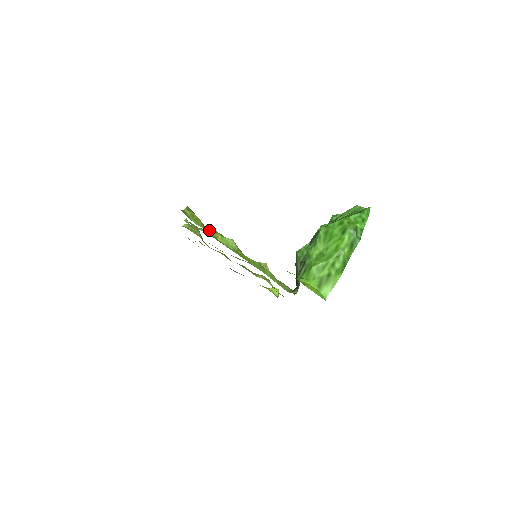
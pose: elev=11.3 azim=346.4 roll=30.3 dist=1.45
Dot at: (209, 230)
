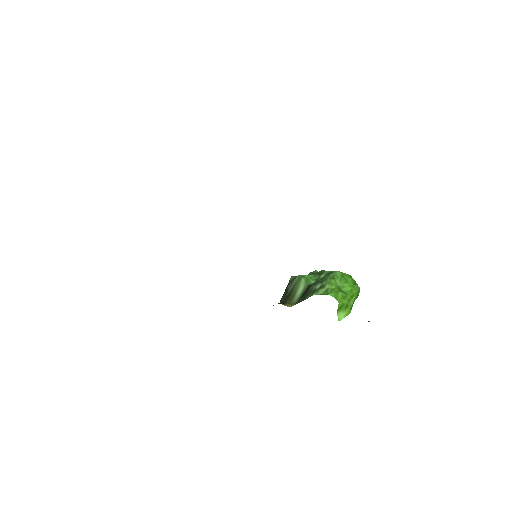
Dot at: occluded
